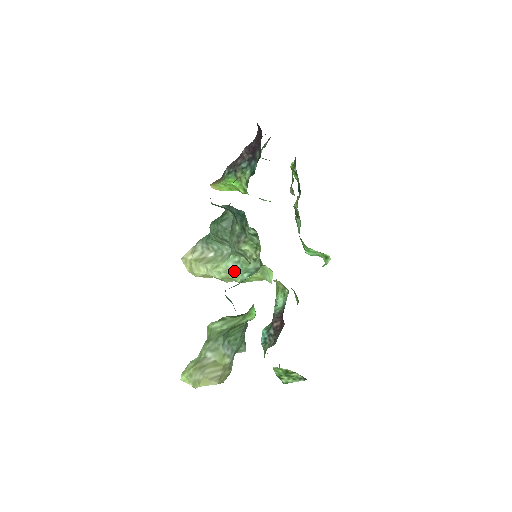
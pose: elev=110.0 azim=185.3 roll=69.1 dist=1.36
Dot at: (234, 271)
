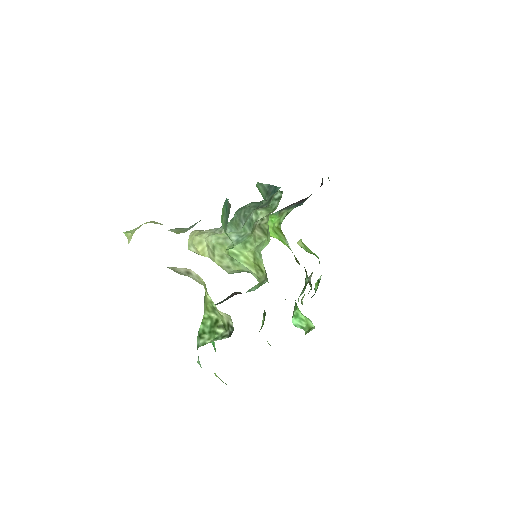
Dot at: occluded
